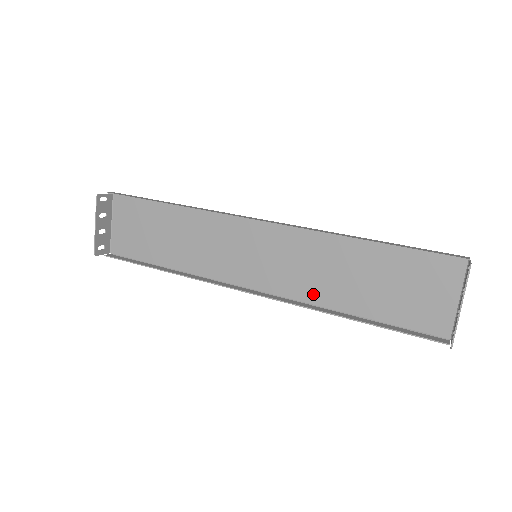
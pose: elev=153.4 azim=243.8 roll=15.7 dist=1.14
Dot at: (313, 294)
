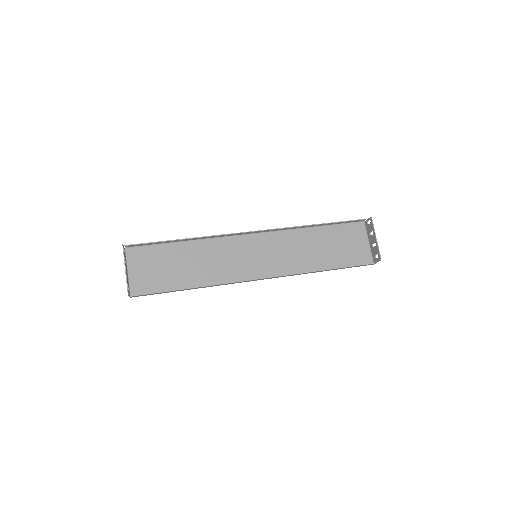
Dot at: (298, 267)
